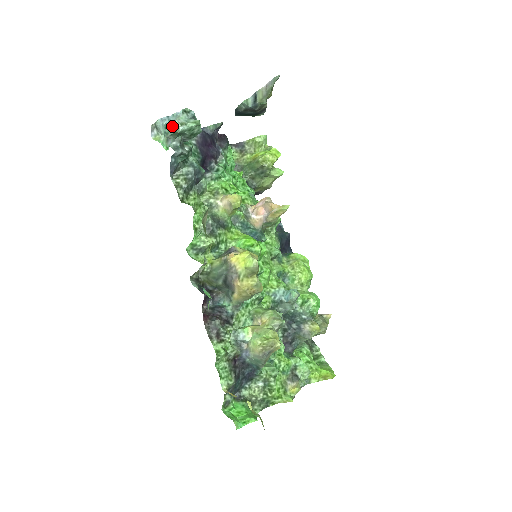
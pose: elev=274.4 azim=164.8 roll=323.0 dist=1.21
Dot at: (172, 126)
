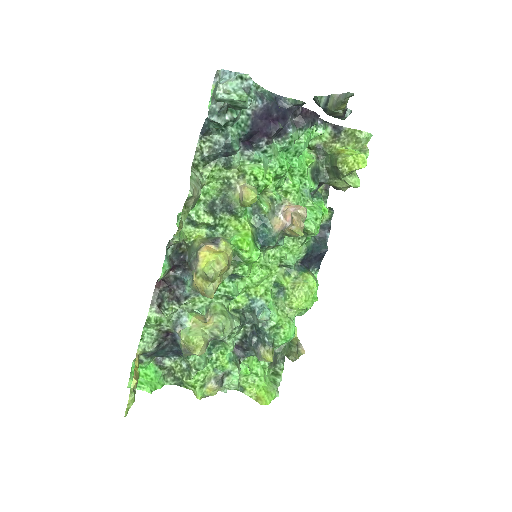
Dot at: (216, 88)
